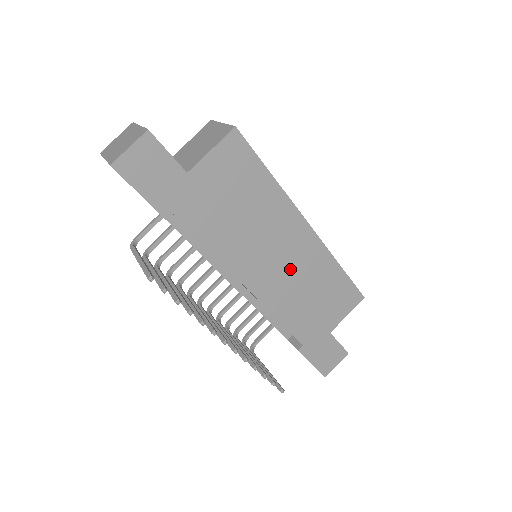
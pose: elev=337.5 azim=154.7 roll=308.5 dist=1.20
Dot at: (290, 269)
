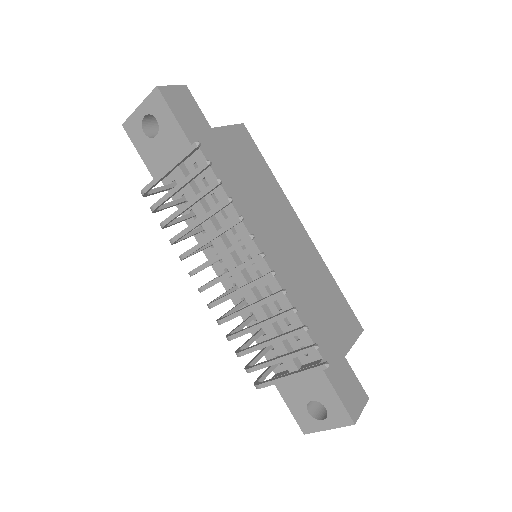
Dot at: (295, 258)
